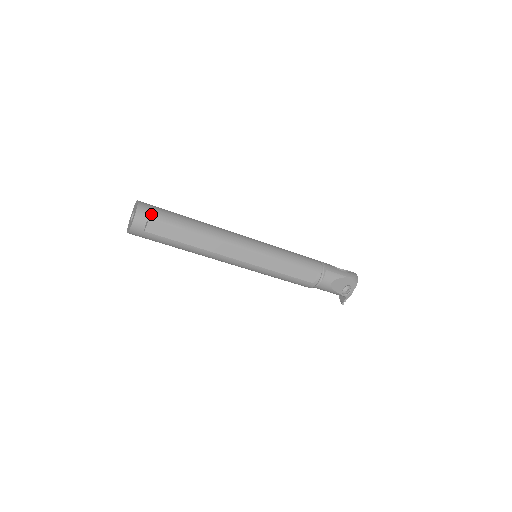
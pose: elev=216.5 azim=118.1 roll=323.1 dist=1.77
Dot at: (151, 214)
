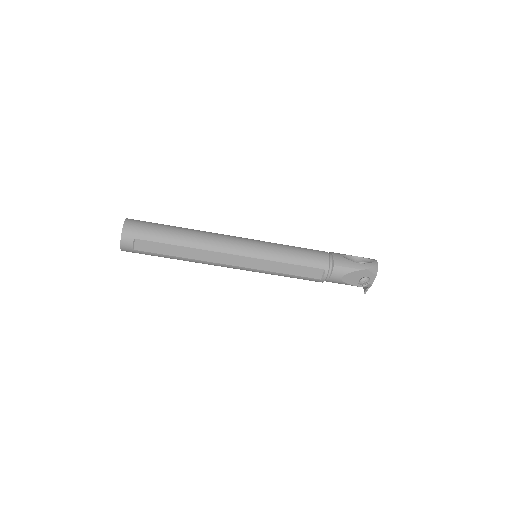
Dot at: (136, 233)
